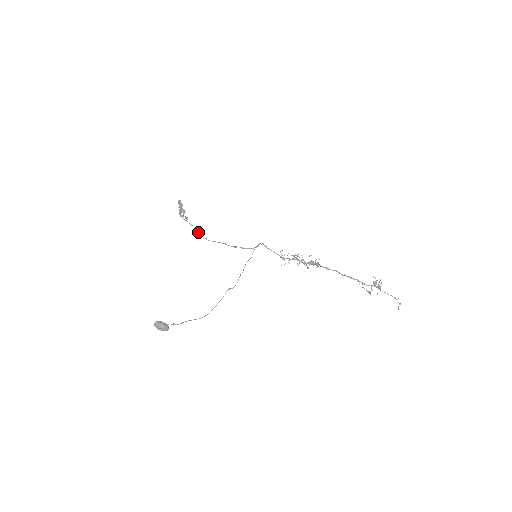
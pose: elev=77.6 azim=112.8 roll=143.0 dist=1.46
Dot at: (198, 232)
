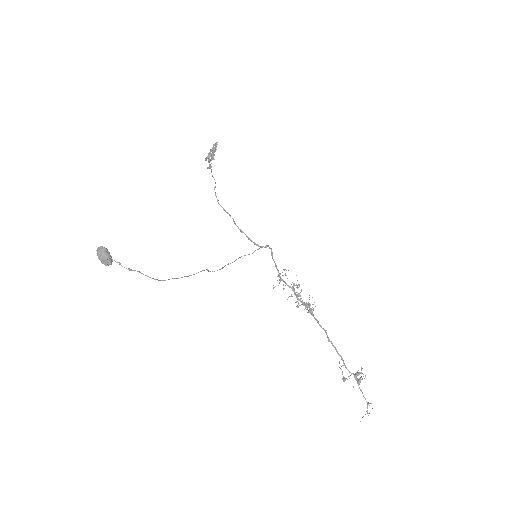
Dot at: (215, 187)
